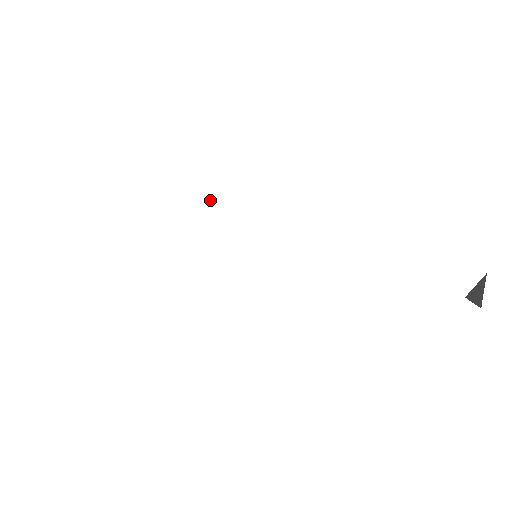
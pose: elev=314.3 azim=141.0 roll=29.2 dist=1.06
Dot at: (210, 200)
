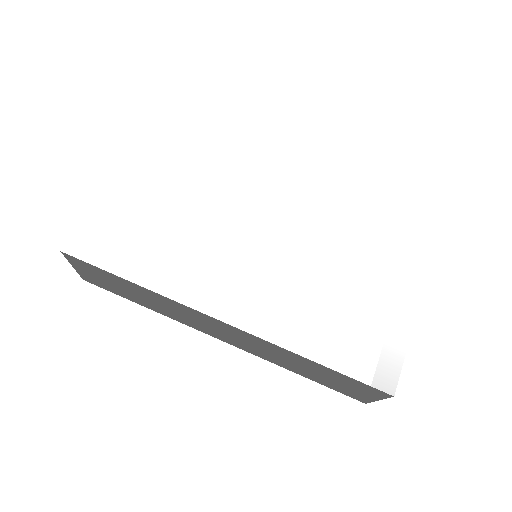
Dot at: (215, 213)
